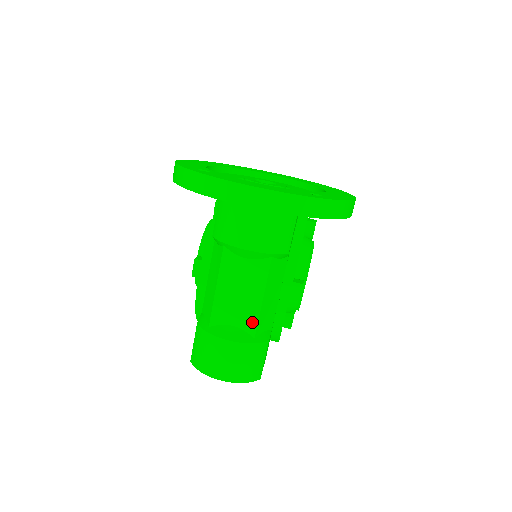
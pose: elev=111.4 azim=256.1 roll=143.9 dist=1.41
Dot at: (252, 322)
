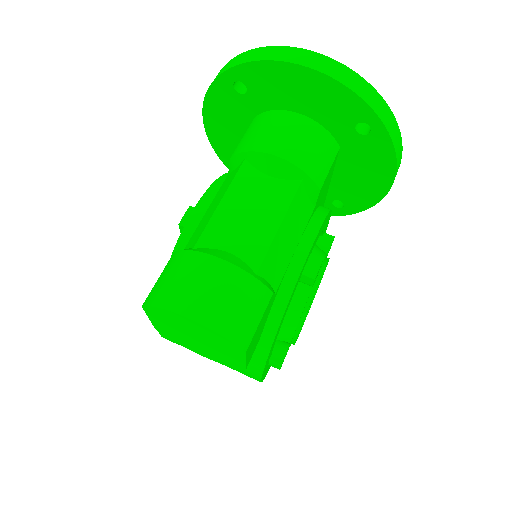
Dot at: (258, 252)
